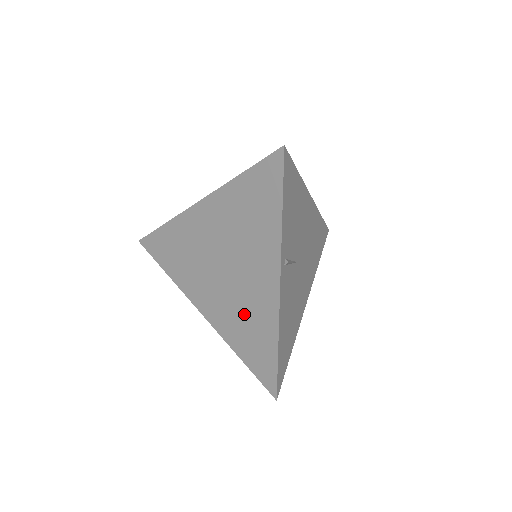
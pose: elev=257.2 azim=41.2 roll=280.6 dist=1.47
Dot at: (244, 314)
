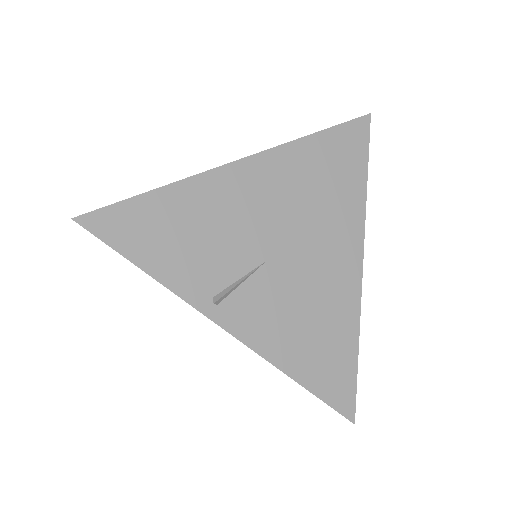
Dot at: occluded
